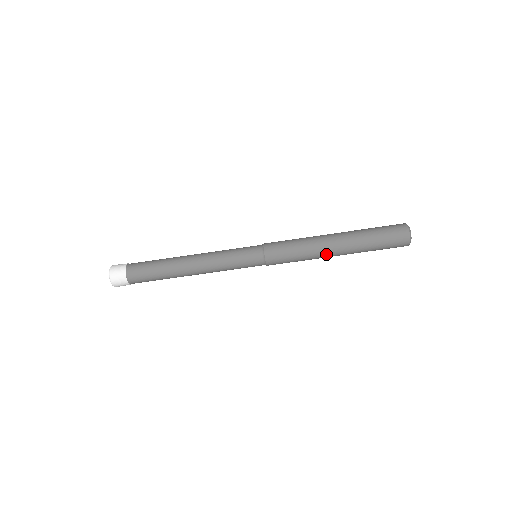
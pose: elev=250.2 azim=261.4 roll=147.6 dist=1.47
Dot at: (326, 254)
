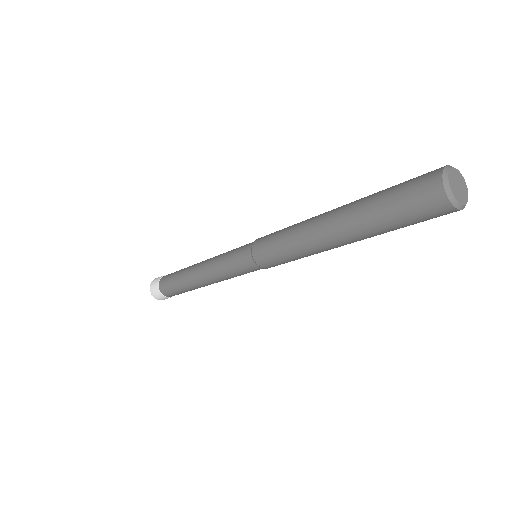
Dot at: occluded
